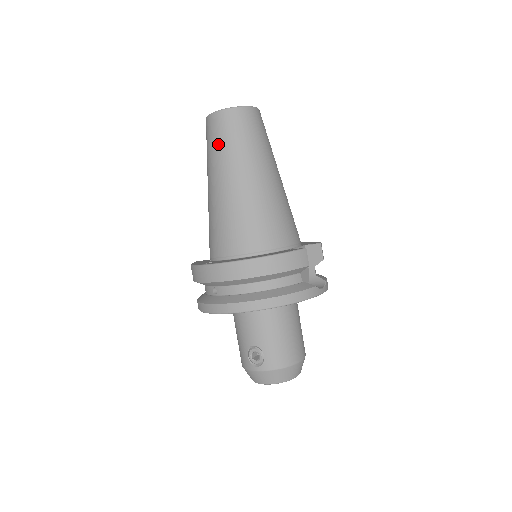
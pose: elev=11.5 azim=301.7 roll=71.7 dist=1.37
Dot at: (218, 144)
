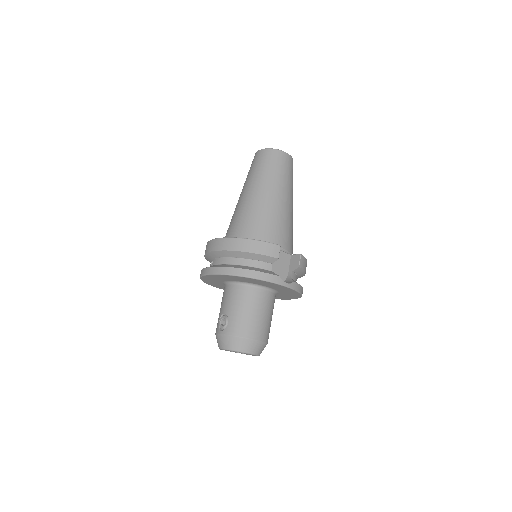
Dot at: (252, 169)
